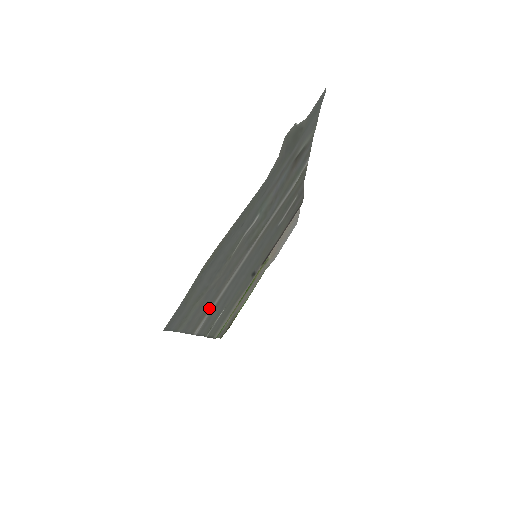
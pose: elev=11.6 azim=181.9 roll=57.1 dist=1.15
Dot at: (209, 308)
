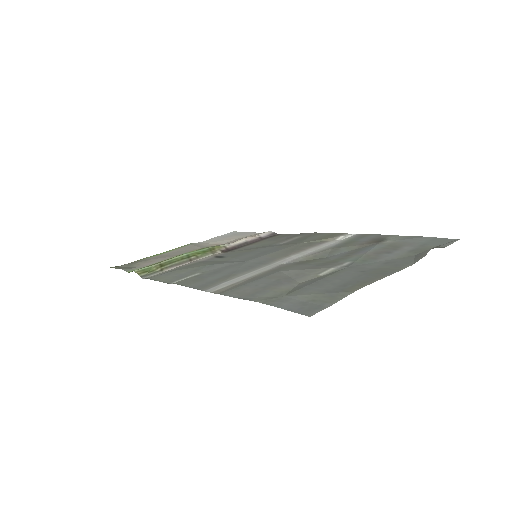
Dot at: (240, 283)
